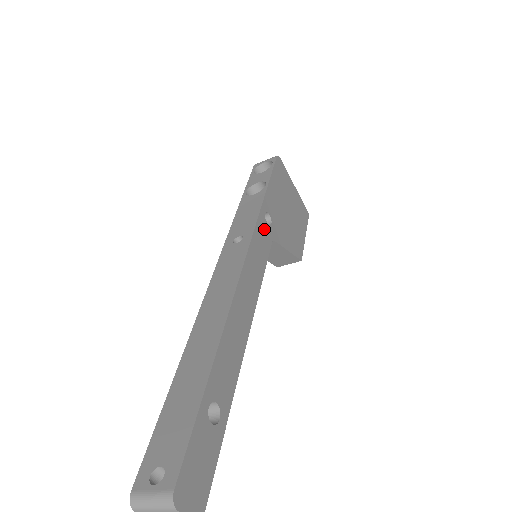
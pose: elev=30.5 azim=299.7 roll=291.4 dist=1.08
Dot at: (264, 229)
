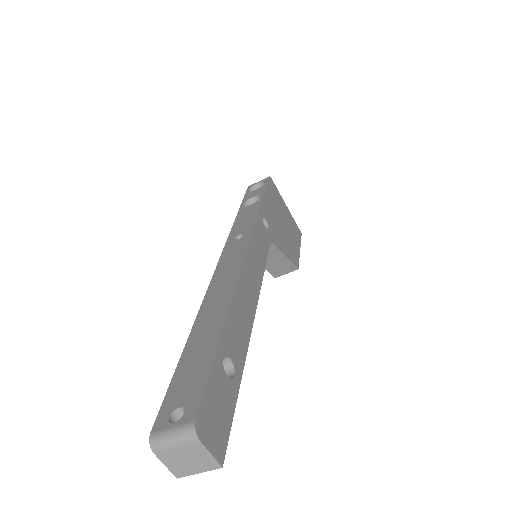
Dot at: (262, 230)
